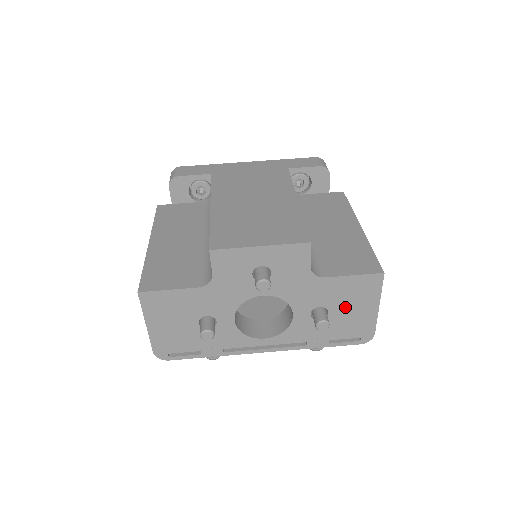
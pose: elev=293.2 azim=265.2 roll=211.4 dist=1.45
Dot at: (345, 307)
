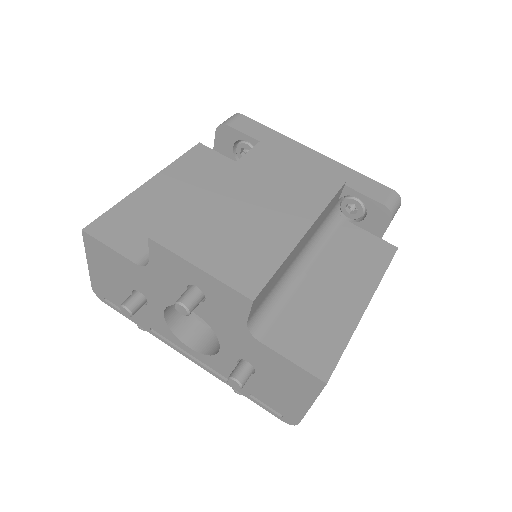
Dot at: (274, 381)
